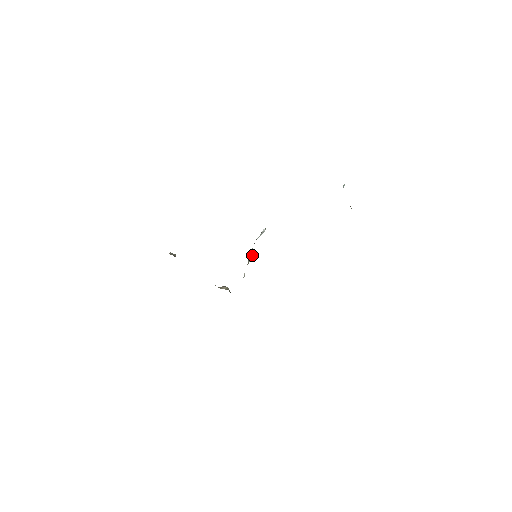
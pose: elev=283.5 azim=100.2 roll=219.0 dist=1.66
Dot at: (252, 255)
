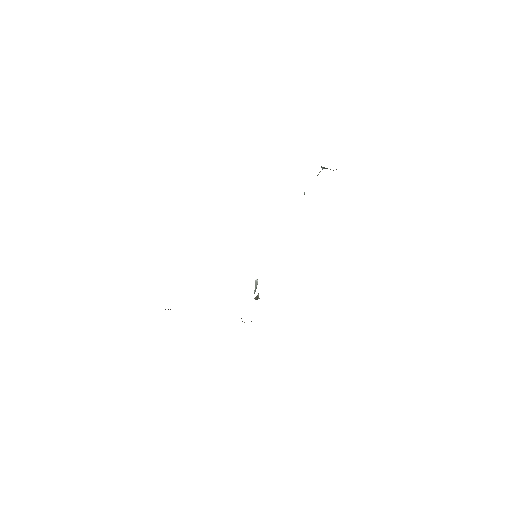
Dot at: occluded
